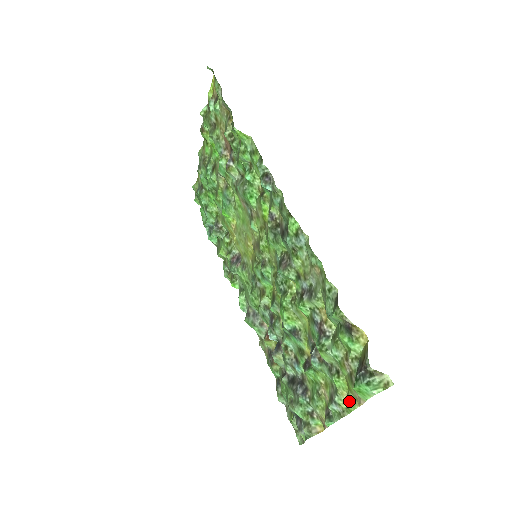
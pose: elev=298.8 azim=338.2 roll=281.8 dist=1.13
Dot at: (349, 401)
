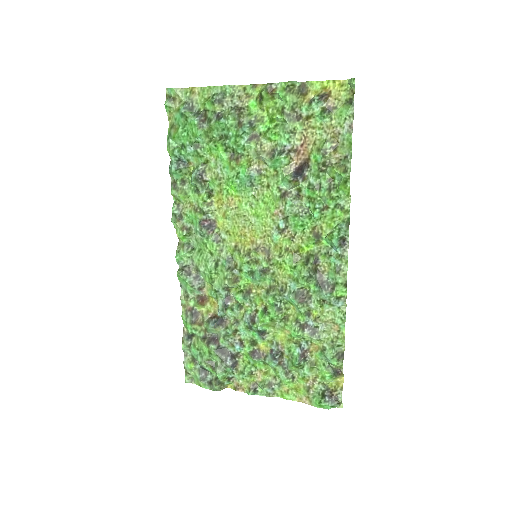
Dot at: (289, 395)
